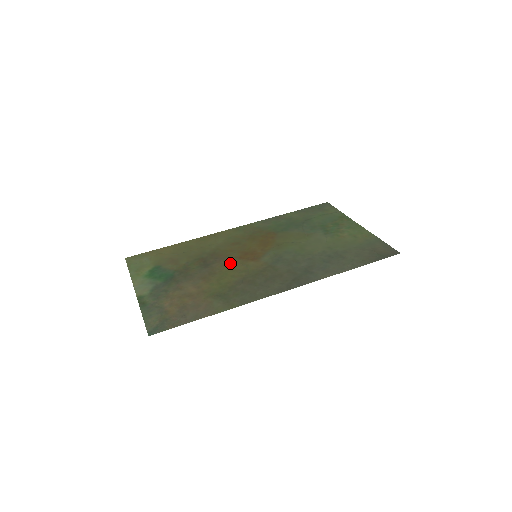
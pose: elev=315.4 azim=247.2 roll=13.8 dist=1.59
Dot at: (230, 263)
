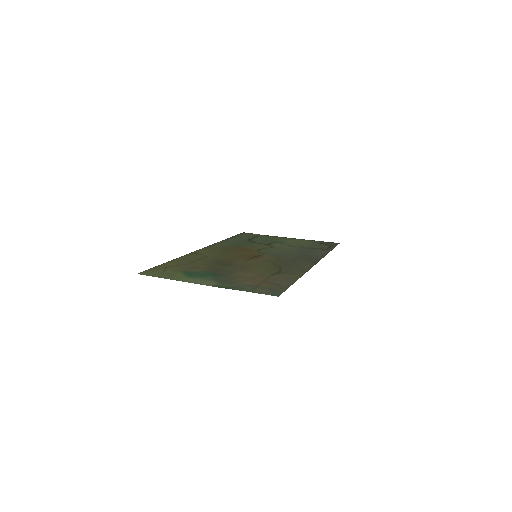
Dot at: (245, 261)
